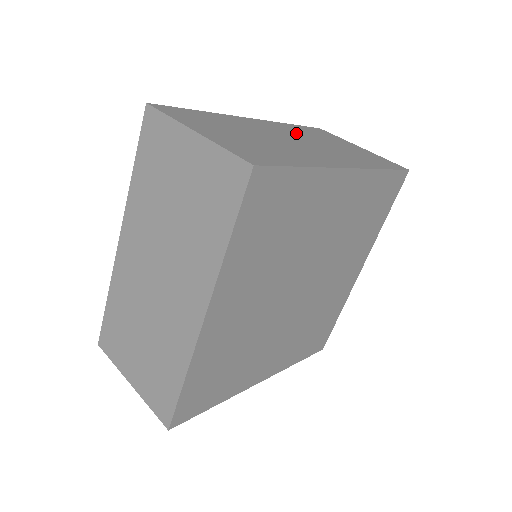
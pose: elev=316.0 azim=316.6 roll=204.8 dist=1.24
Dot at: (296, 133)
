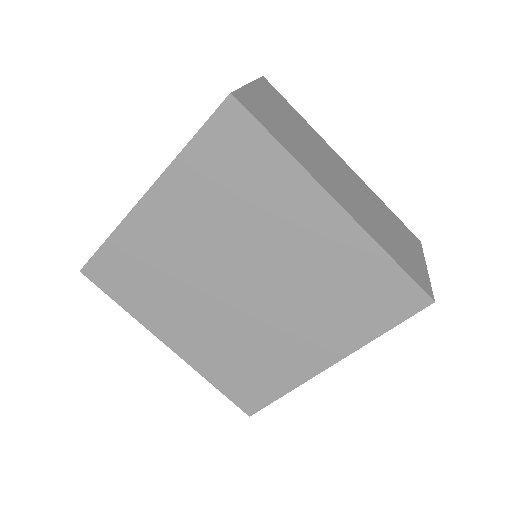
Dot at: (365, 194)
